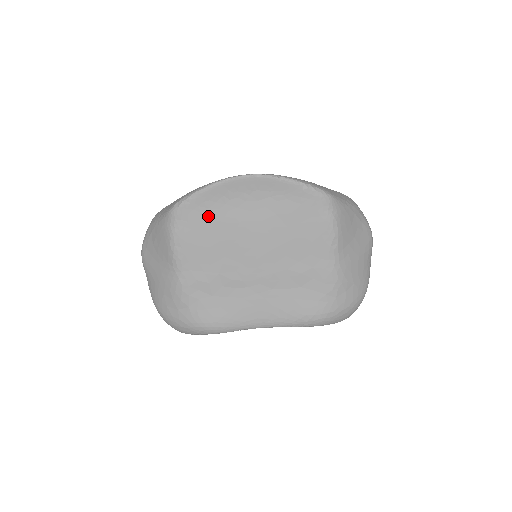
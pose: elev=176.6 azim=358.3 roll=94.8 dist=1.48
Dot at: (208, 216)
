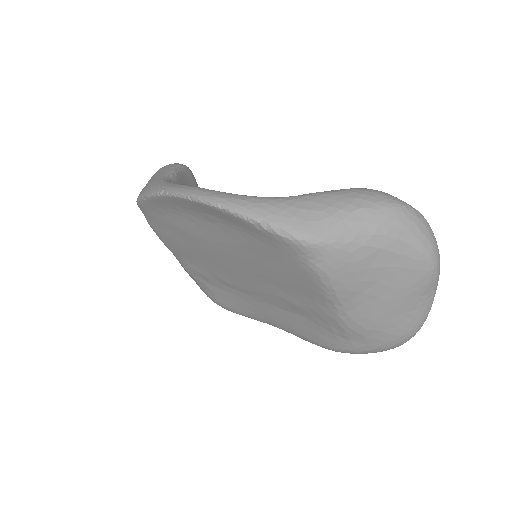
Dot at: (170, 222)
